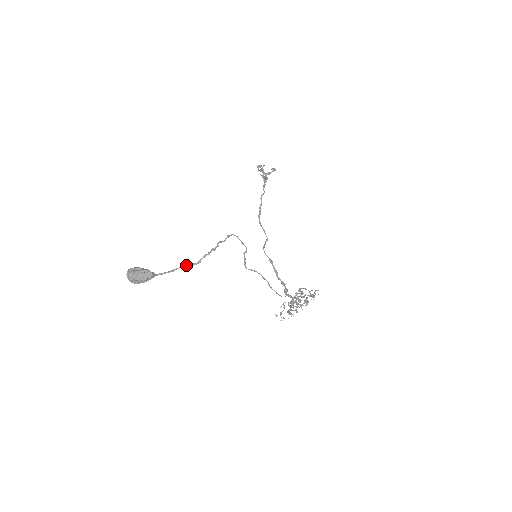
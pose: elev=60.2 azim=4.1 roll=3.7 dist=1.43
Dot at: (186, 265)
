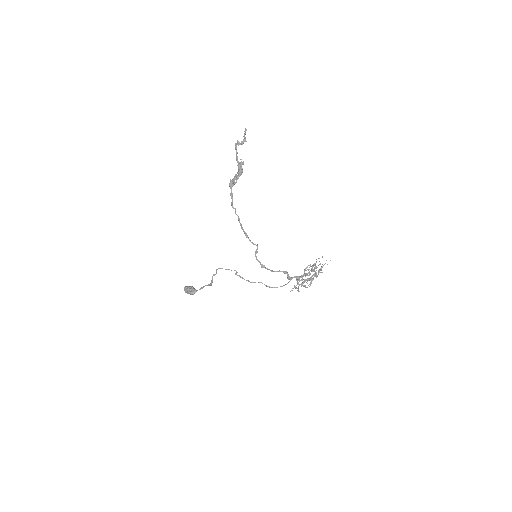
Dot at: (207, 285)
